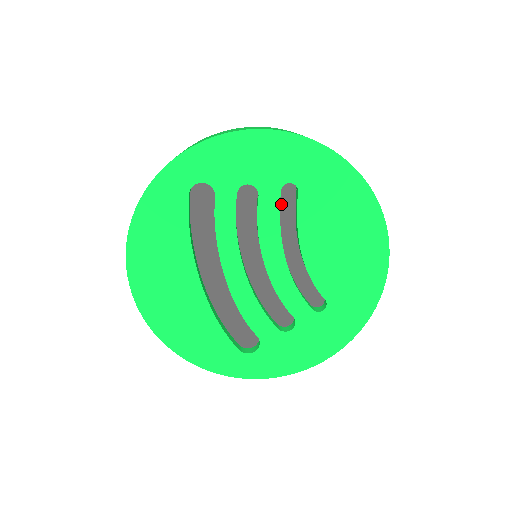
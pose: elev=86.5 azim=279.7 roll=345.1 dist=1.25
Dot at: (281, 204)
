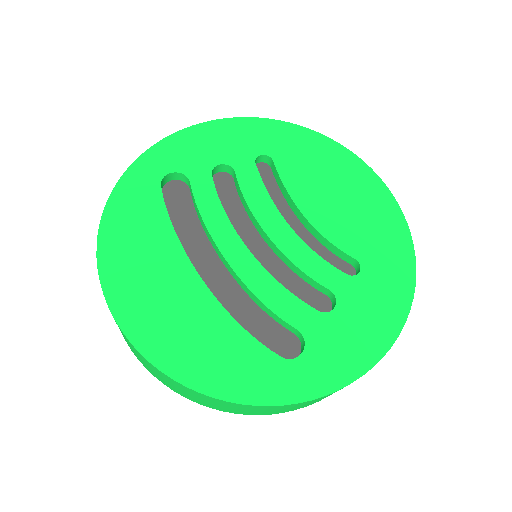
Dot at: occluded
